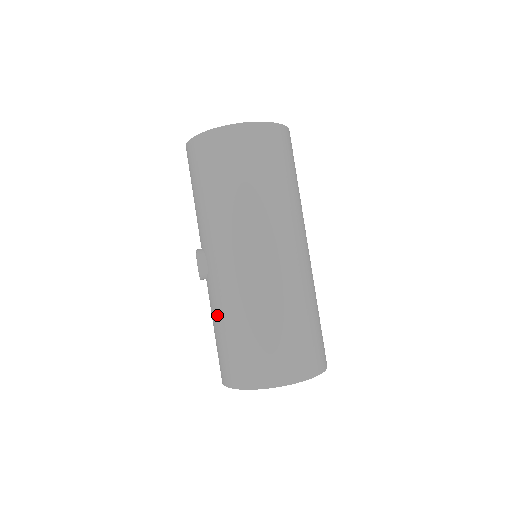
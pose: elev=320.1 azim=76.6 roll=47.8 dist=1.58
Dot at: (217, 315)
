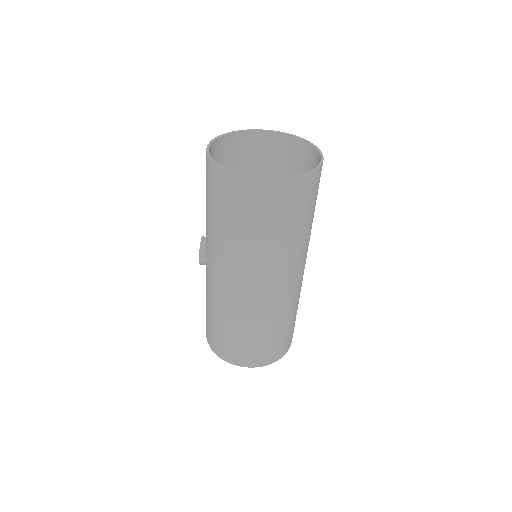
Dot at: (207, 298)
